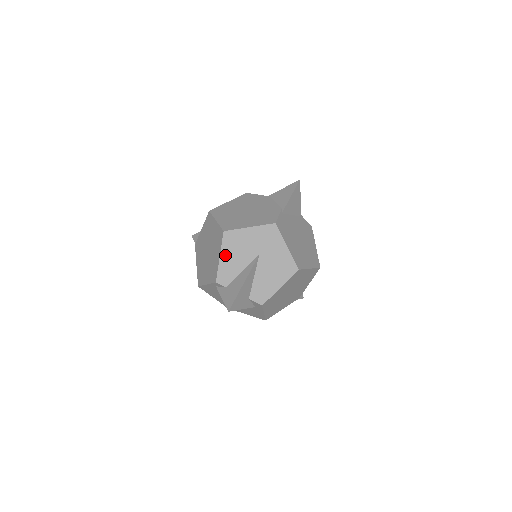
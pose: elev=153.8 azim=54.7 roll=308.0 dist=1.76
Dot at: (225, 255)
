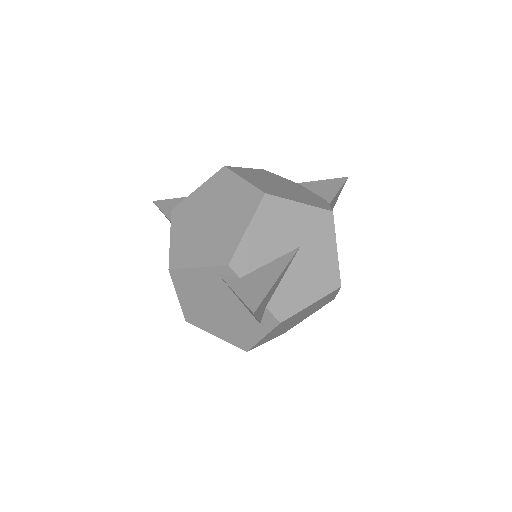
Dot at: (255, 229)
